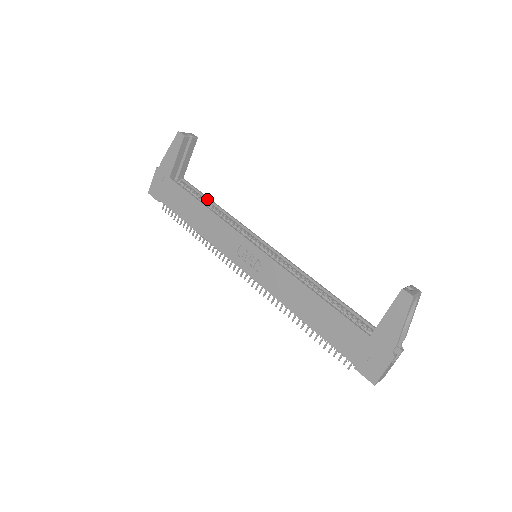
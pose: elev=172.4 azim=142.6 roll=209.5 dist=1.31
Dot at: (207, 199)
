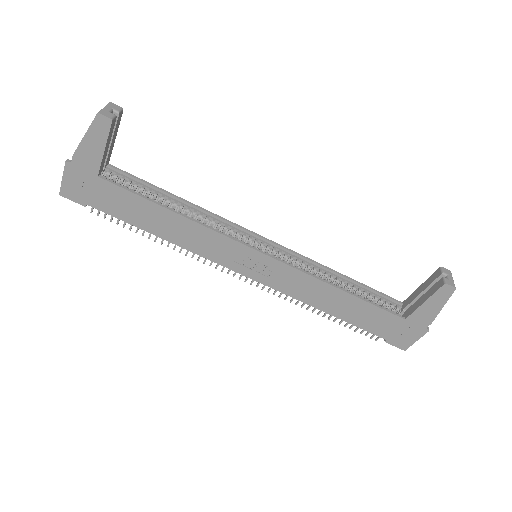
Dot at: (162, 192)
